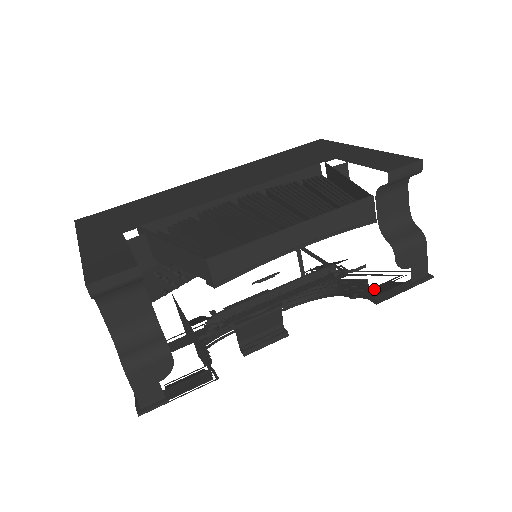
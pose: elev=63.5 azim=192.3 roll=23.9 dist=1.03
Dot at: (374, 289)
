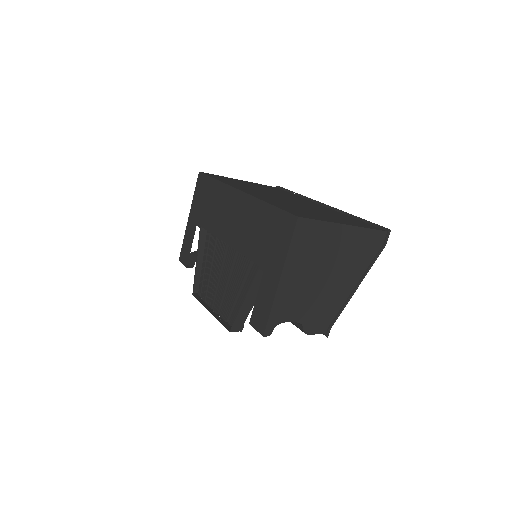
Dot at: occluded
